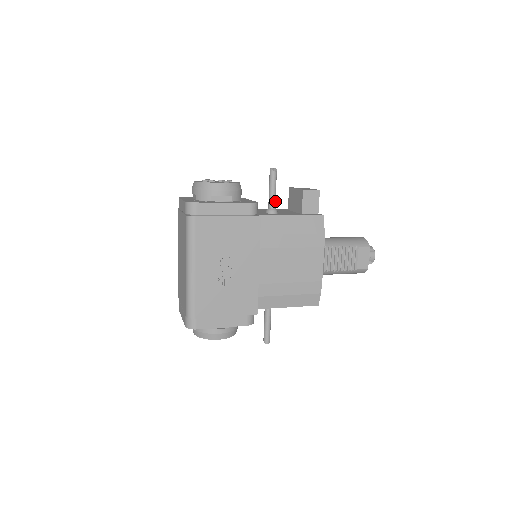
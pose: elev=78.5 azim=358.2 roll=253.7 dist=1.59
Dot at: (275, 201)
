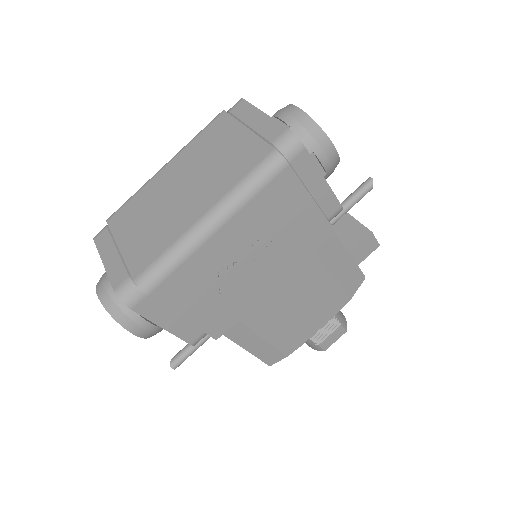
Dot at: occluded
